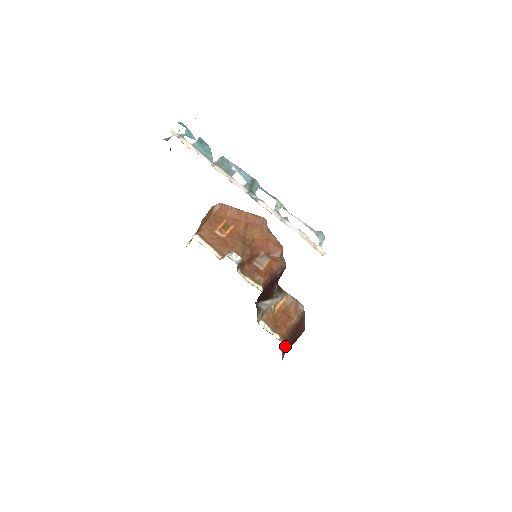
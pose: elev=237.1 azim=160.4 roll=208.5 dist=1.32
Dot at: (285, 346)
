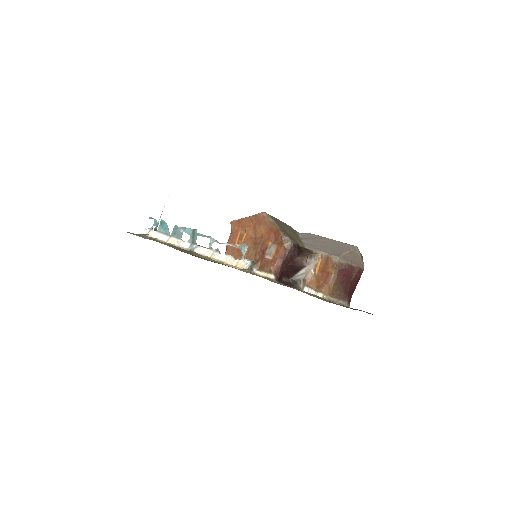
Dot at: (341, 294)
